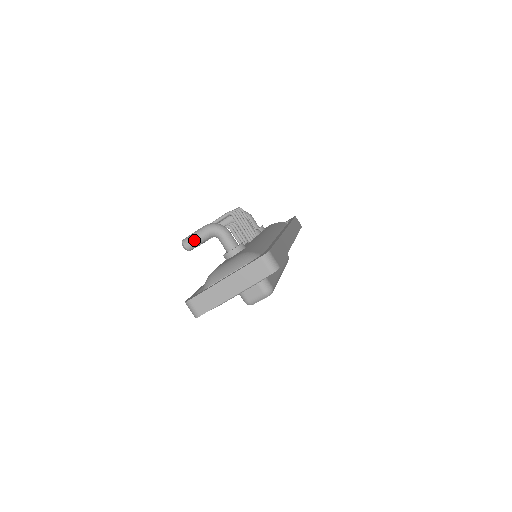
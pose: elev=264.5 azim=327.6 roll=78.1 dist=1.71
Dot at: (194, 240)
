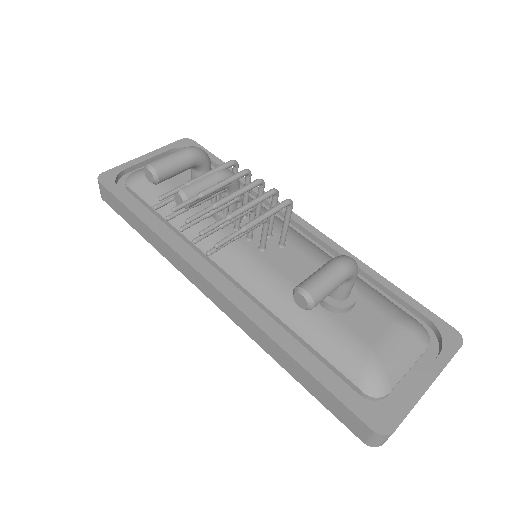
Dot at: (330, 293)
